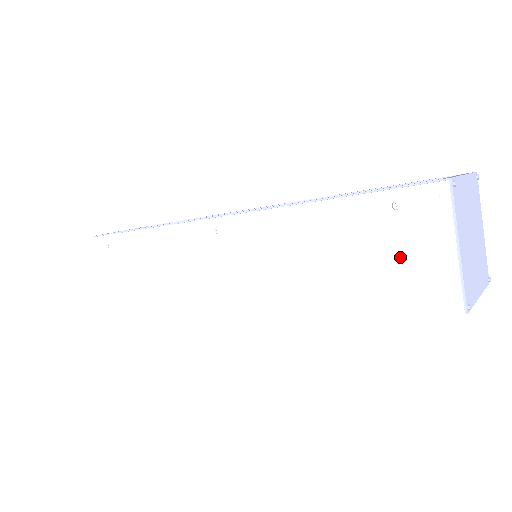
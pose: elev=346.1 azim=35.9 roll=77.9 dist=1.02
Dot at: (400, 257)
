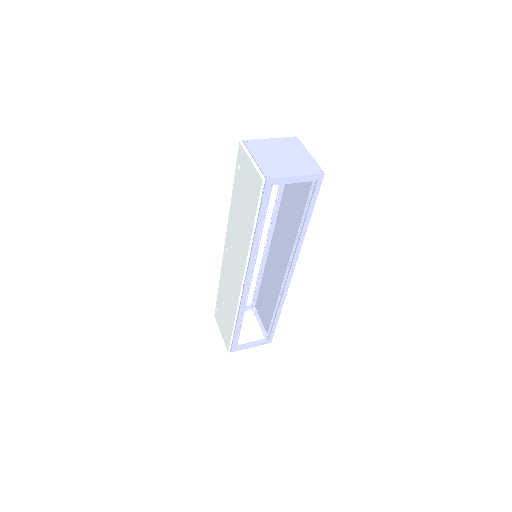
Dot at: (247, 184)
